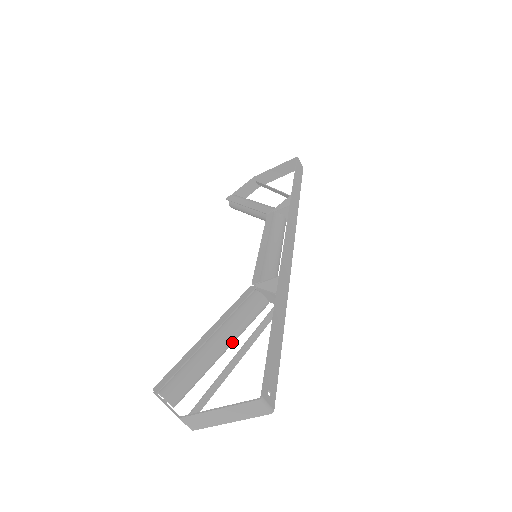
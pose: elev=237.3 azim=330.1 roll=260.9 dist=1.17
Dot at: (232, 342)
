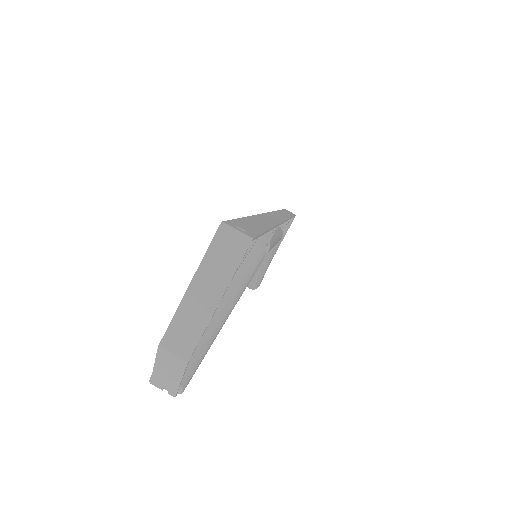
Dot at: (233, 293)
